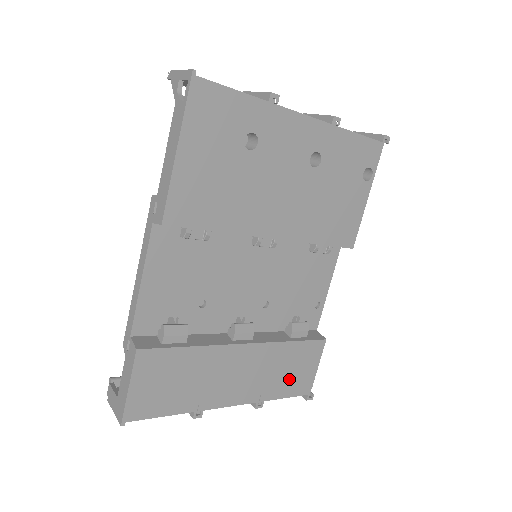
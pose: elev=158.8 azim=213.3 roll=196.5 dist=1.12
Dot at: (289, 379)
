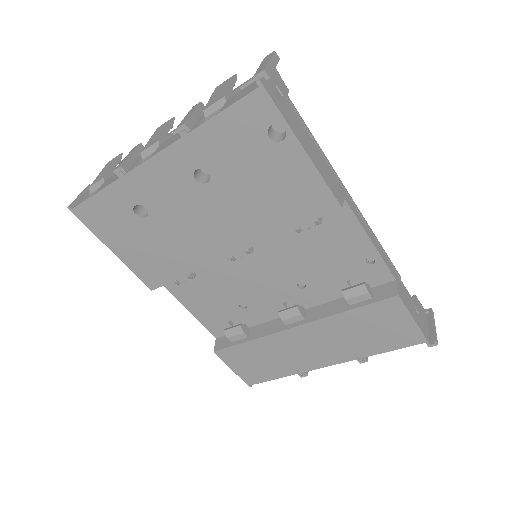
Dot at: (380, 337)
